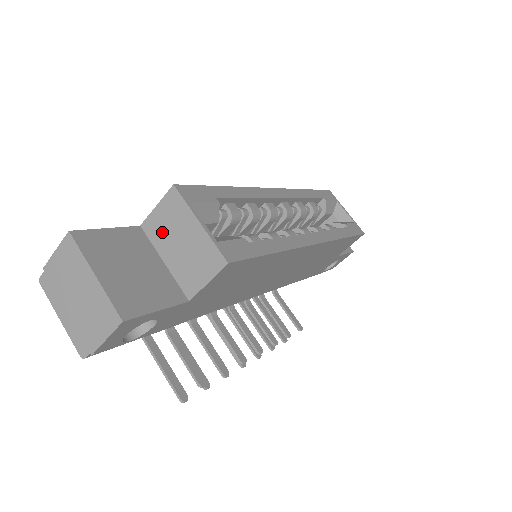
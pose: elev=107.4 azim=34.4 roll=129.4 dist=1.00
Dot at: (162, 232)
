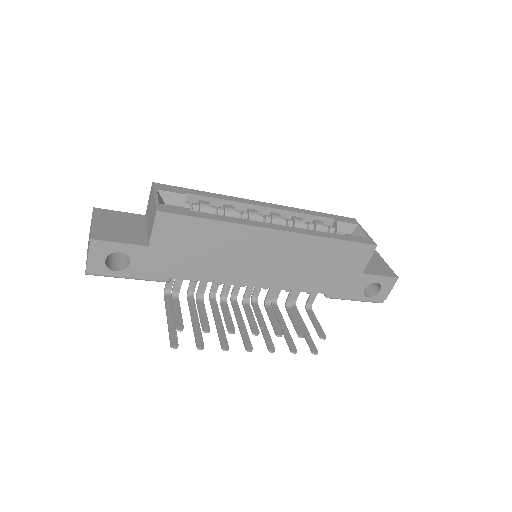
Dot at: (148, 212)
